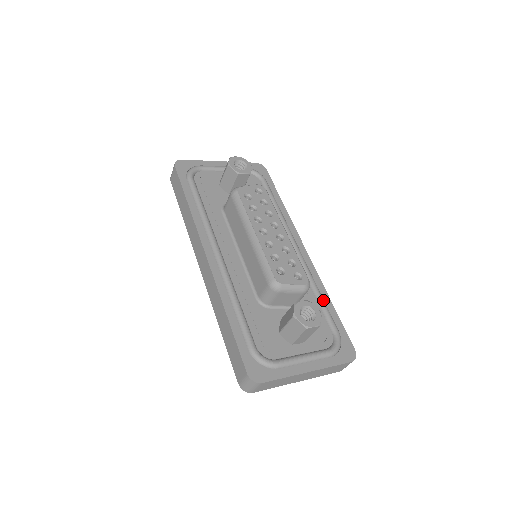
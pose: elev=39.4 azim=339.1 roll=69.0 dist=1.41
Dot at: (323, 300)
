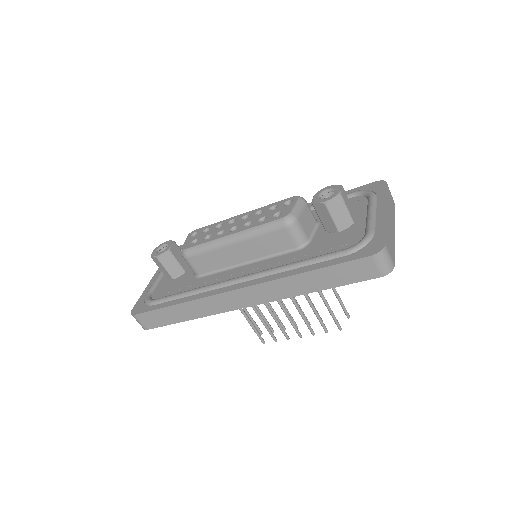
Dot at: occluded
